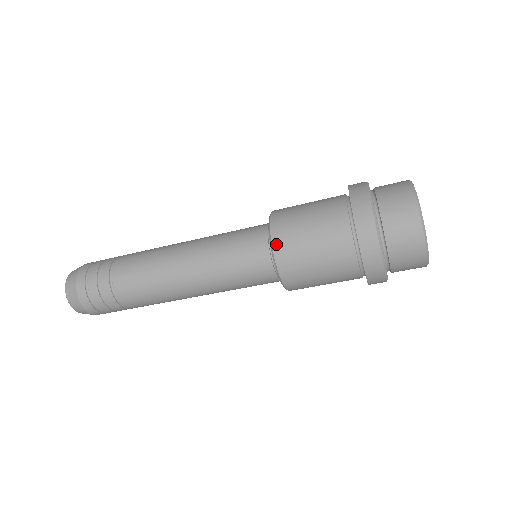
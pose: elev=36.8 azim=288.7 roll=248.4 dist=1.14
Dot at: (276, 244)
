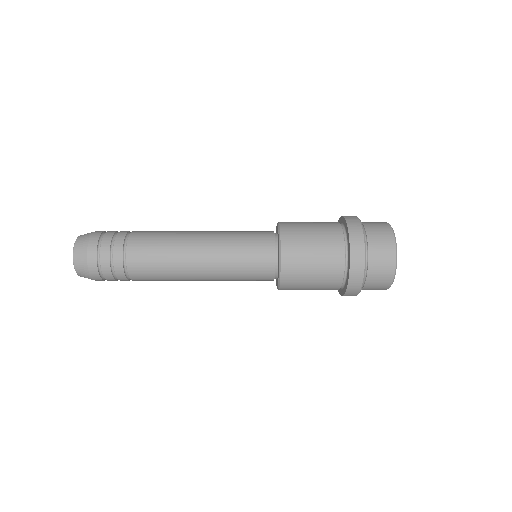
Dot at: occluded
